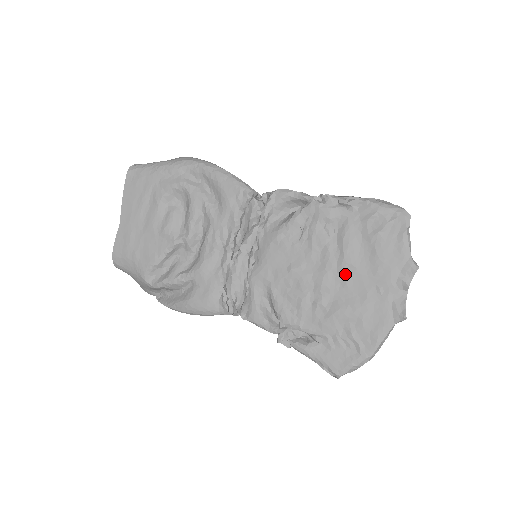
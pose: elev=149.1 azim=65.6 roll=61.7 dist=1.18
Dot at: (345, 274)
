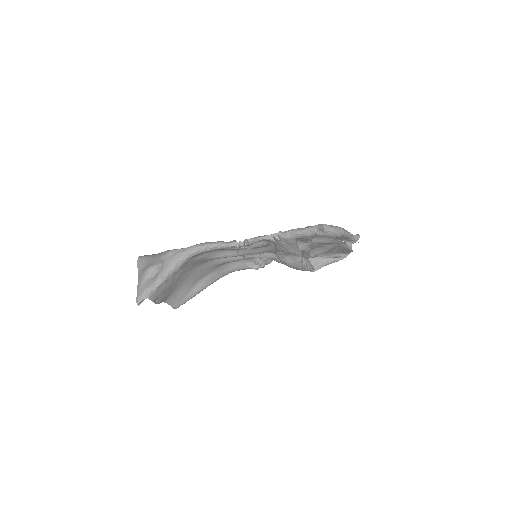
Dot at: (318, 243)
